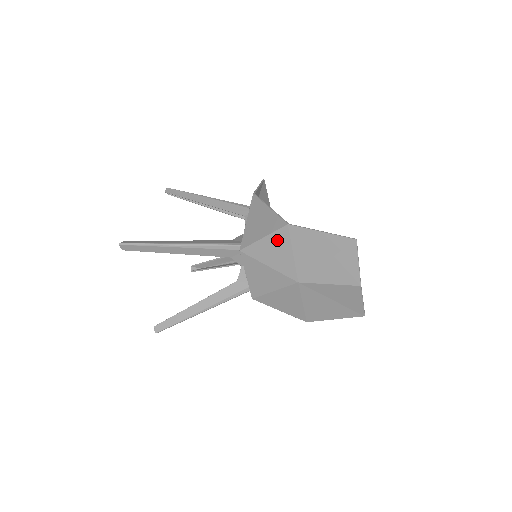
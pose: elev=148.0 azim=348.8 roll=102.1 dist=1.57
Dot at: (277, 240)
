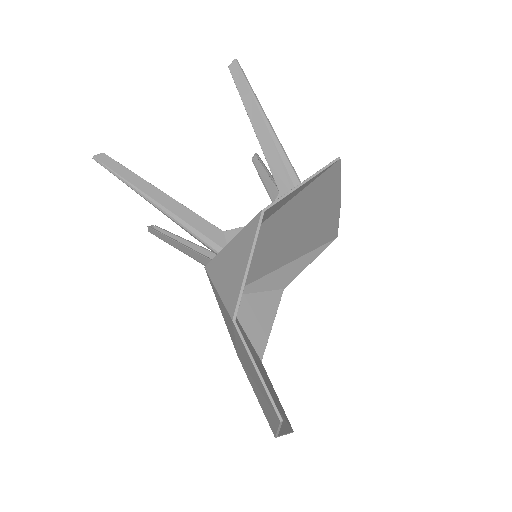
Dot at: (226, 312)
